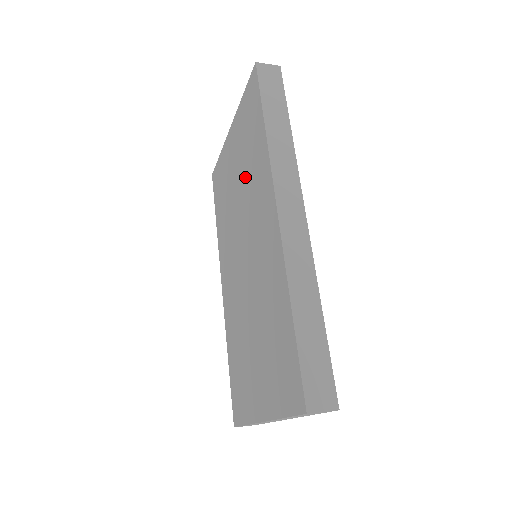
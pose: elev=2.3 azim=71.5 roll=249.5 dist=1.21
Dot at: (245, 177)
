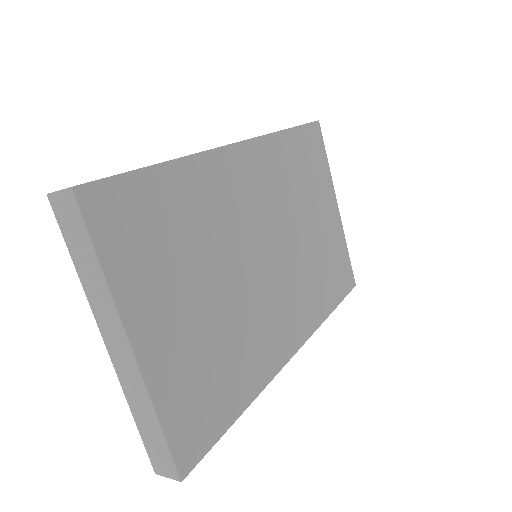
Dot at: occluded
